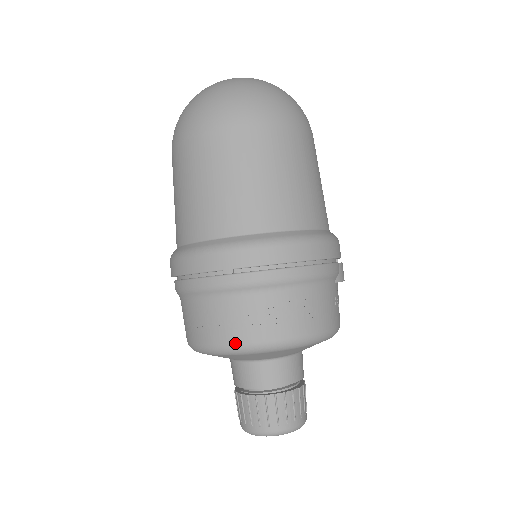
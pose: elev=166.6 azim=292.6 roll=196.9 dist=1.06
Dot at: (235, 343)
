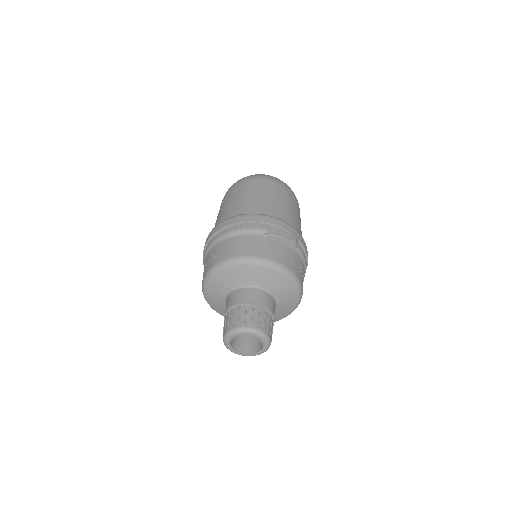
Dot at: (203, 280)
